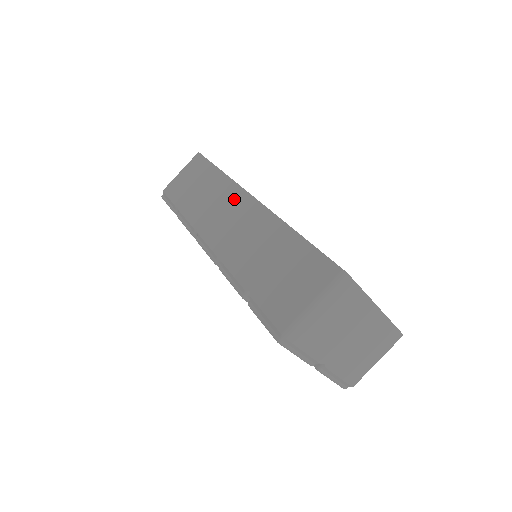
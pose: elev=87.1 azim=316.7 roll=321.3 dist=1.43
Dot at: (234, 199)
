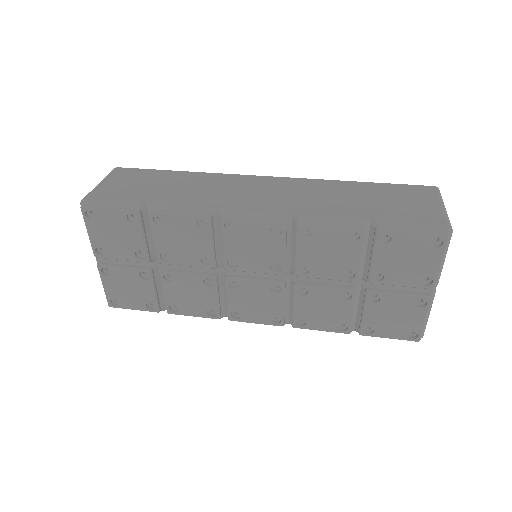
Dot at: (244, 181)
